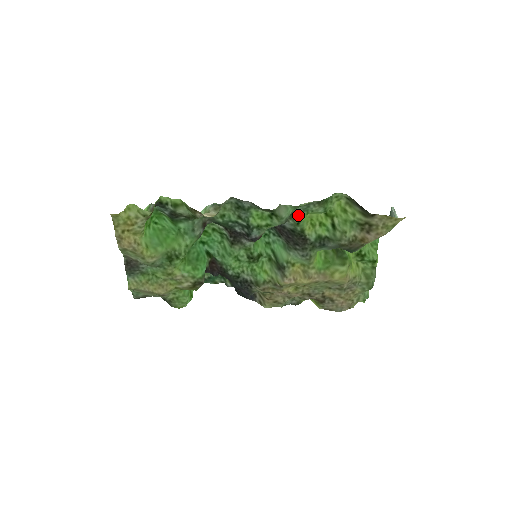
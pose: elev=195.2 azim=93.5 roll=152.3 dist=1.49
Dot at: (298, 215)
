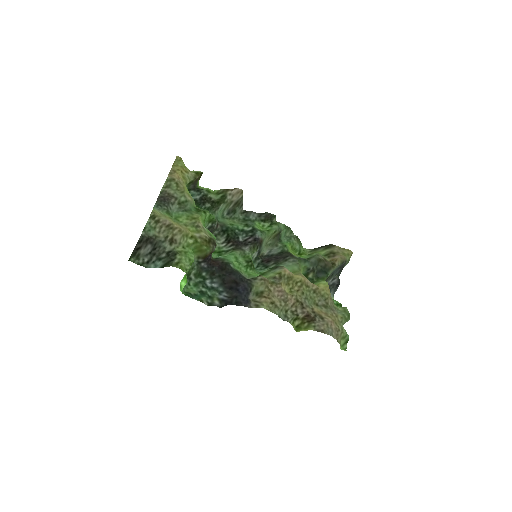
Dot at: (284, 243)
